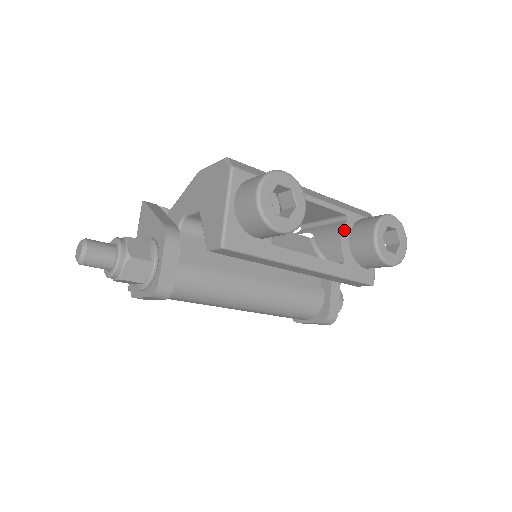
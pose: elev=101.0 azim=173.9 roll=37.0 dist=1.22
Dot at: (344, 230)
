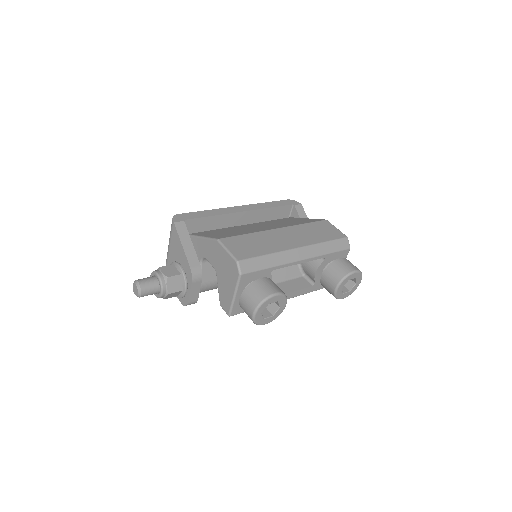
Dot at: (320, 267)
